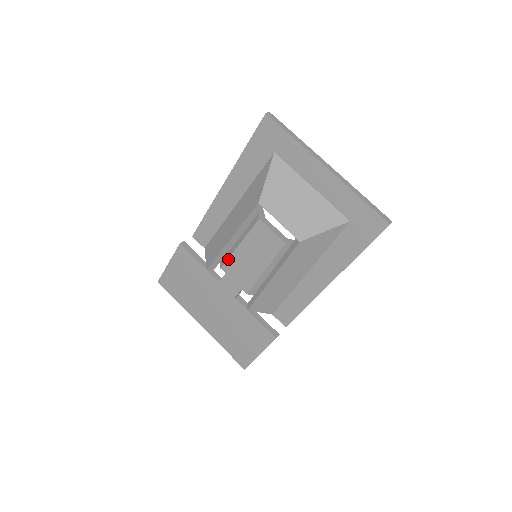
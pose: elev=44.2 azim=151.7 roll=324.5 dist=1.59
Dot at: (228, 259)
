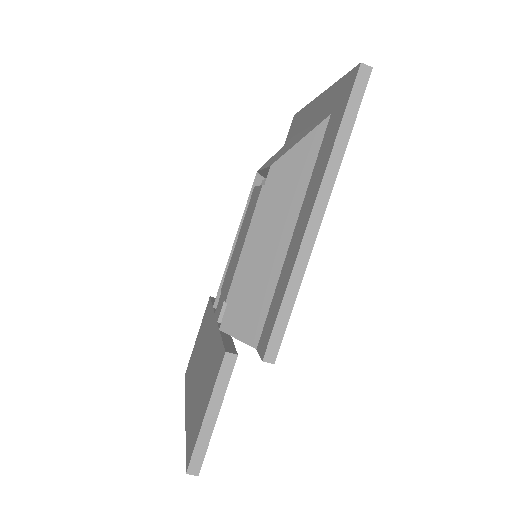
Dot at: (227, 270)
